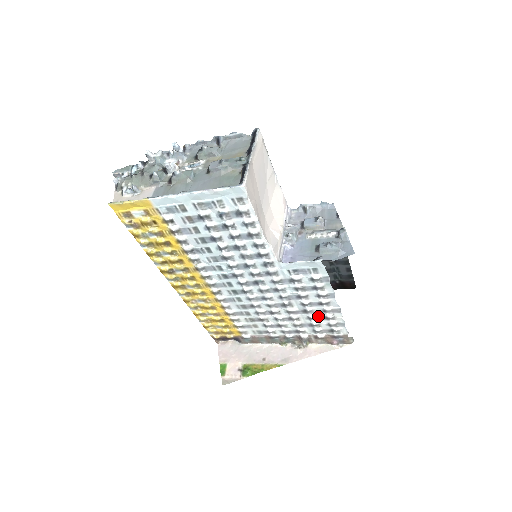
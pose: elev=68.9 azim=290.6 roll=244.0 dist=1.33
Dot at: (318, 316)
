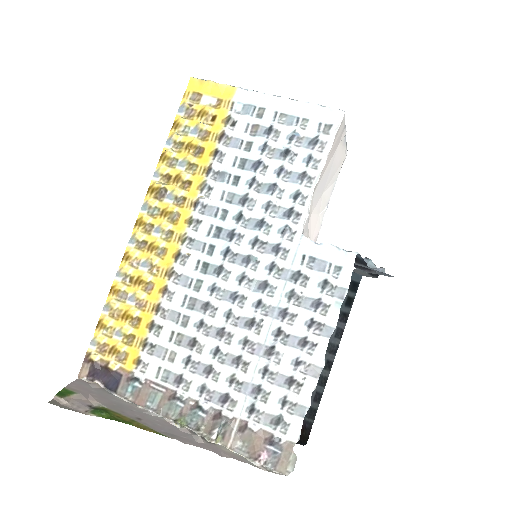
Dot at: (280, 372)
